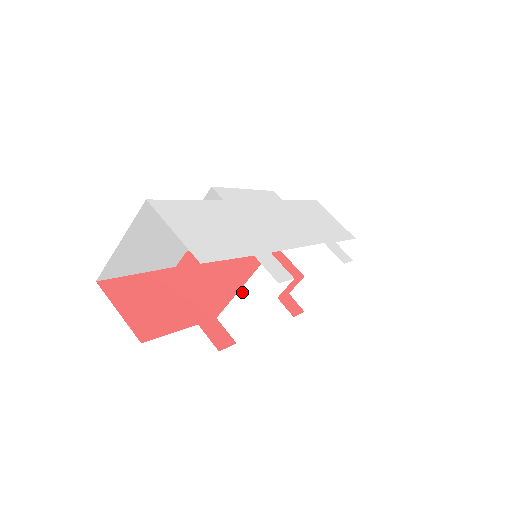
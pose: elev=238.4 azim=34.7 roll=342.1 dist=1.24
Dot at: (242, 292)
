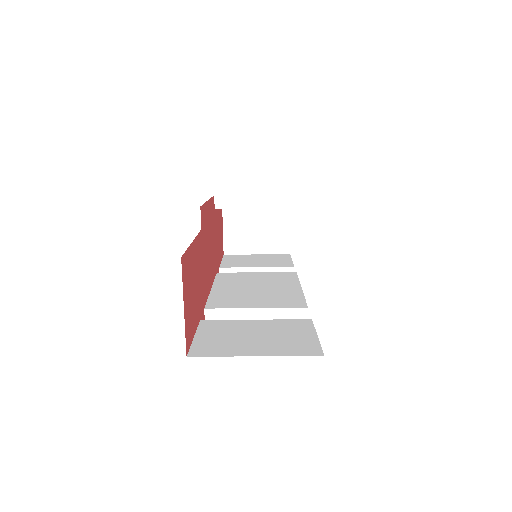
Dot at: (252, 311)
